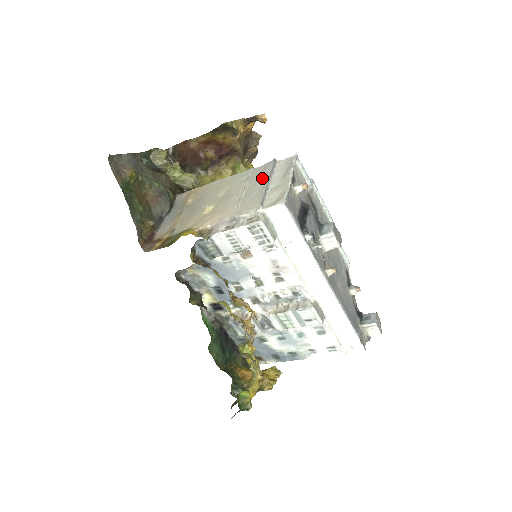
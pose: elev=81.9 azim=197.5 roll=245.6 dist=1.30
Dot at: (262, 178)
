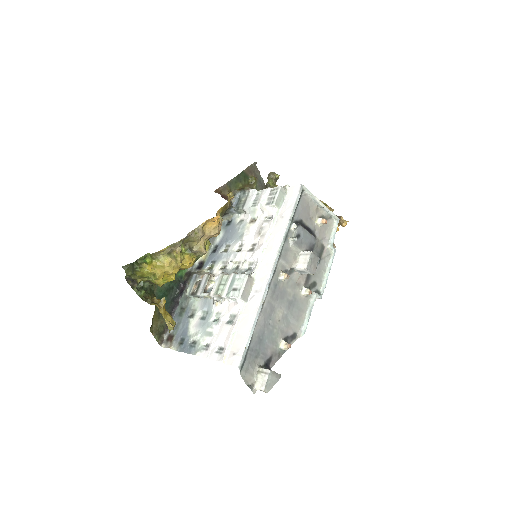
Dot at: occluded
